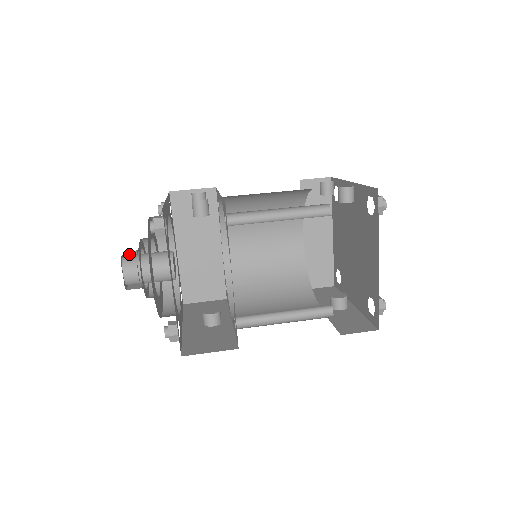
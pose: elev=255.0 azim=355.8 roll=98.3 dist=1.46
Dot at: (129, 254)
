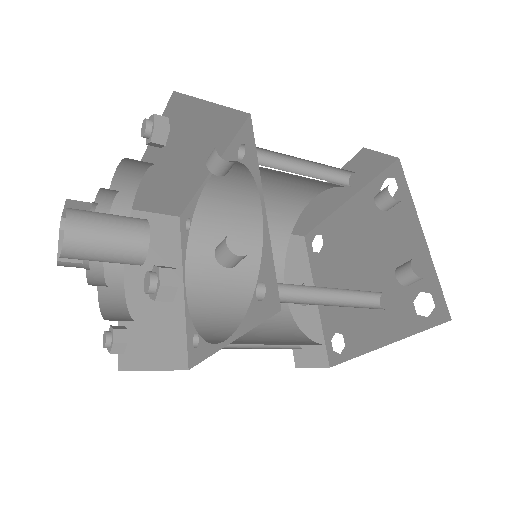
Dot at: occluded
